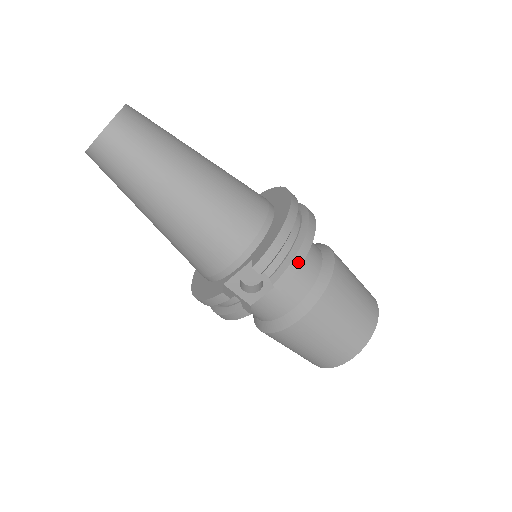
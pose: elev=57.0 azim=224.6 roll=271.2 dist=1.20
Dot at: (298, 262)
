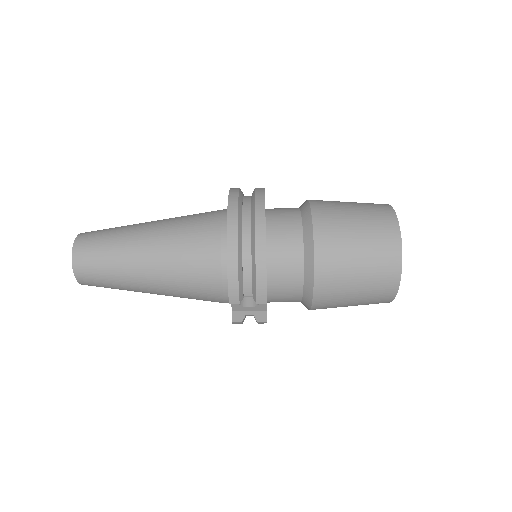
Dot at: (262, 275)
